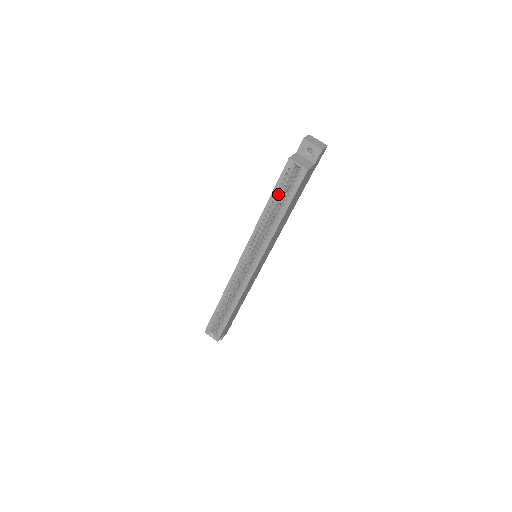
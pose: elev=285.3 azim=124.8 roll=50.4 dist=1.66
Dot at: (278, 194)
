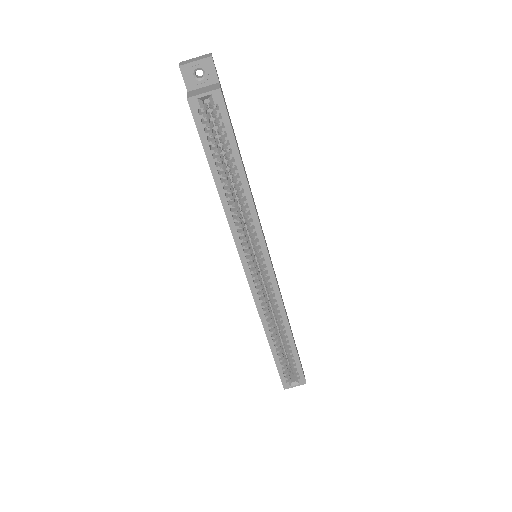
Dot at: (215, 156)
